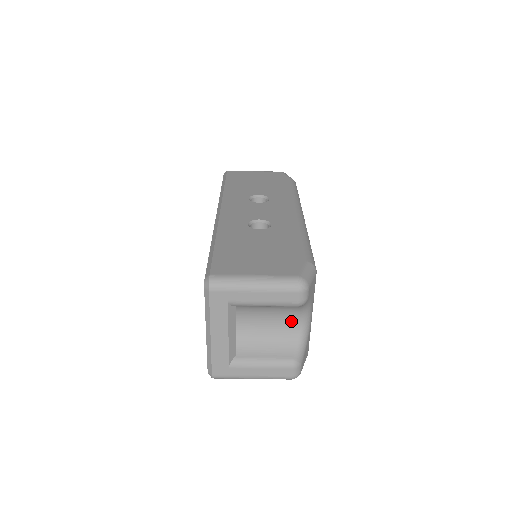
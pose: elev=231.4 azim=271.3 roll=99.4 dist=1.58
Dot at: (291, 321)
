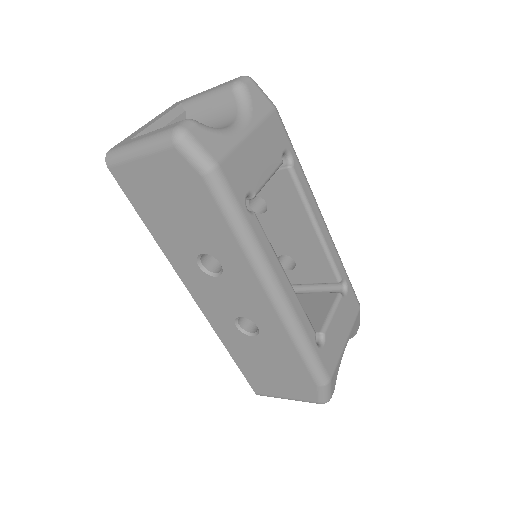
Dot at: occluded
